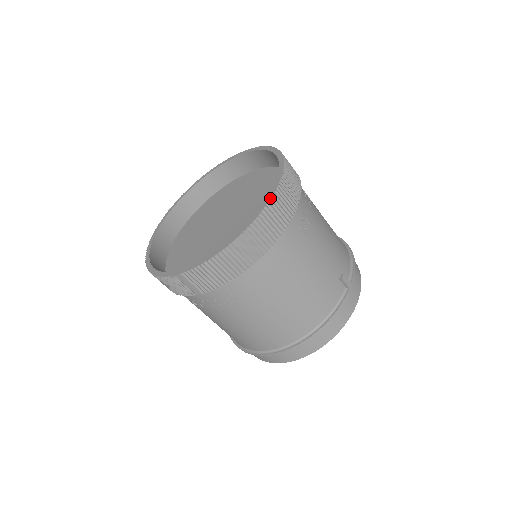
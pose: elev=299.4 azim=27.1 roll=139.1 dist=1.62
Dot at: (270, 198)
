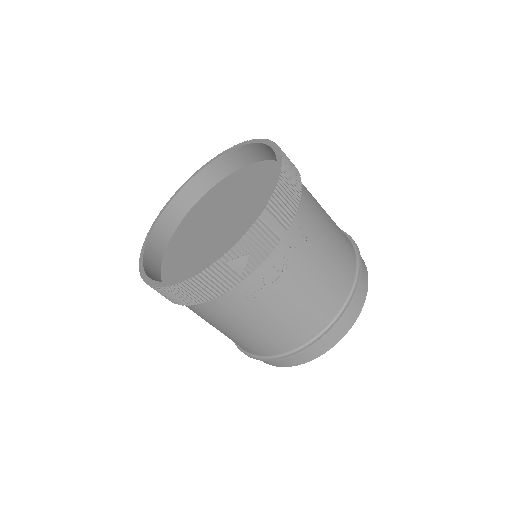
Dot at: (267, 140)
